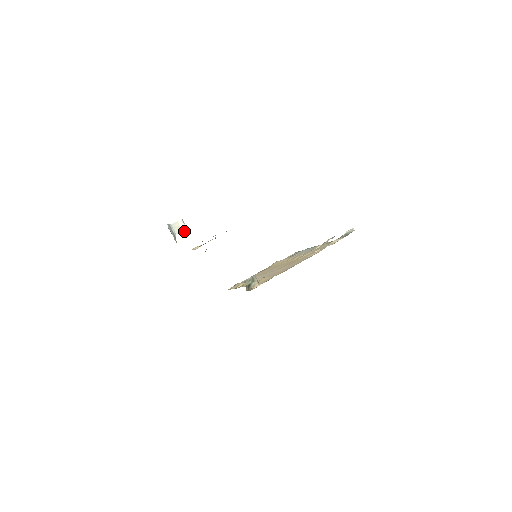
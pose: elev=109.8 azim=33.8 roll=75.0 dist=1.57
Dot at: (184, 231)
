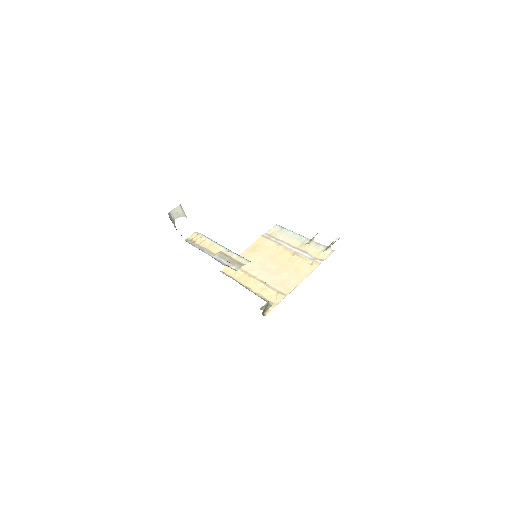
Dot at: (182, 215)
